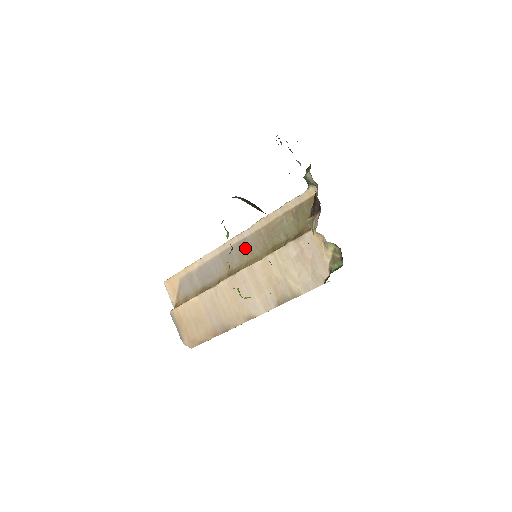
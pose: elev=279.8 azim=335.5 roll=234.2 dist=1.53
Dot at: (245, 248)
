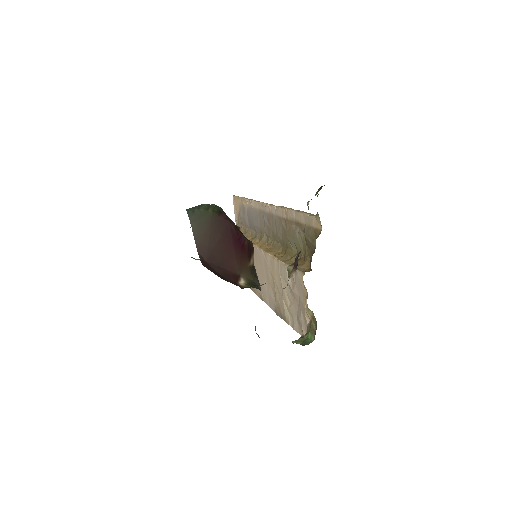
Dot at: (271, 225)
